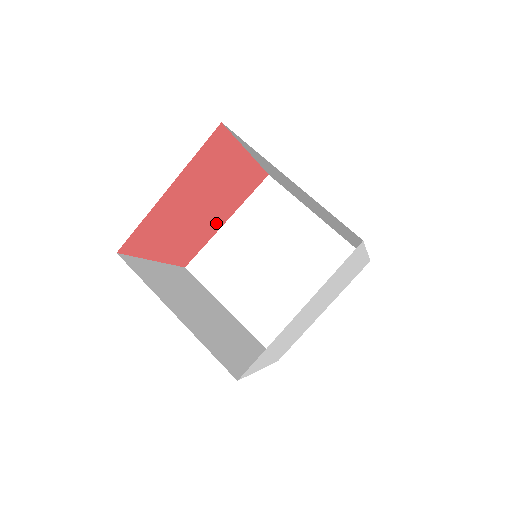
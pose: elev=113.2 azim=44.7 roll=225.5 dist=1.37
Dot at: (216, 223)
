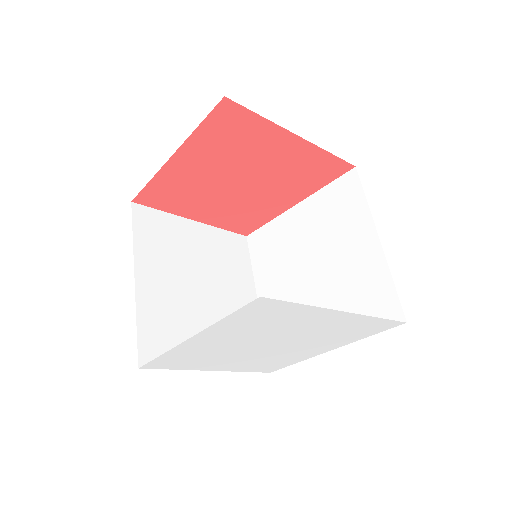
Dot at: (278, 203)
